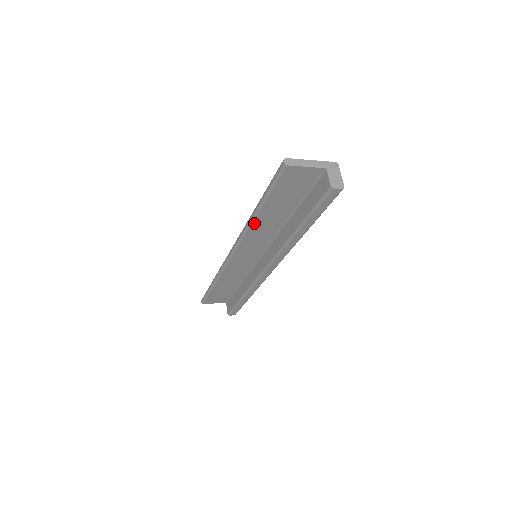
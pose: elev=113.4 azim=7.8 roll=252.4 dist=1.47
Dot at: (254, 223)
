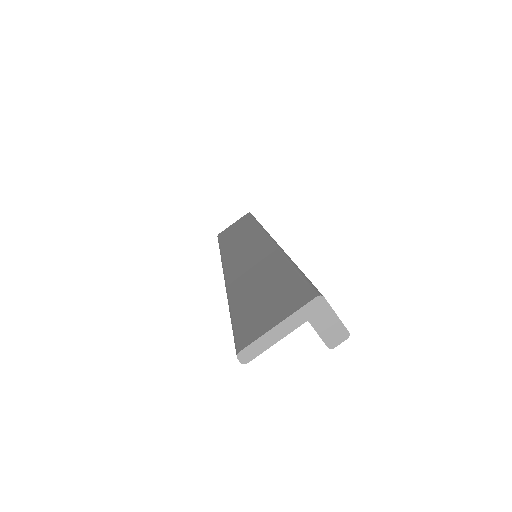
Dot at: occluded
